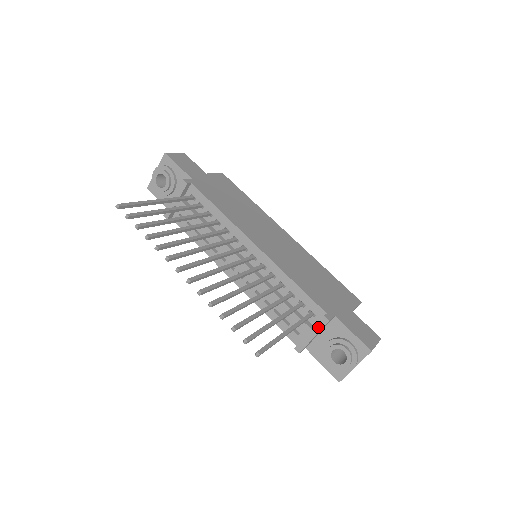
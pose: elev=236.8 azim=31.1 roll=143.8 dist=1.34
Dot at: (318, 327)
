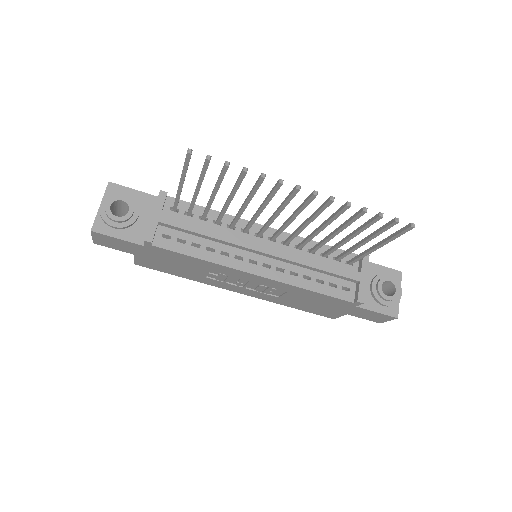
Dot at: (365, 266)
